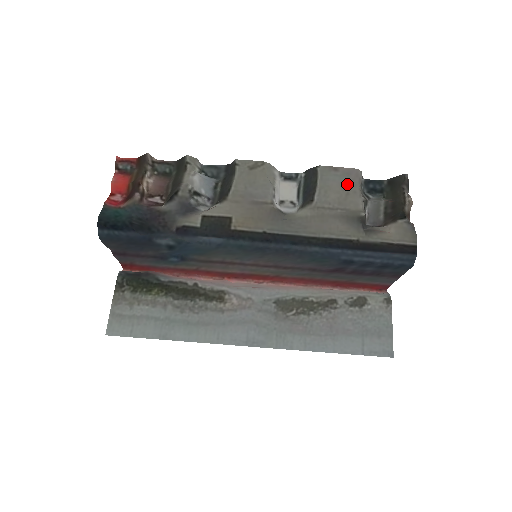
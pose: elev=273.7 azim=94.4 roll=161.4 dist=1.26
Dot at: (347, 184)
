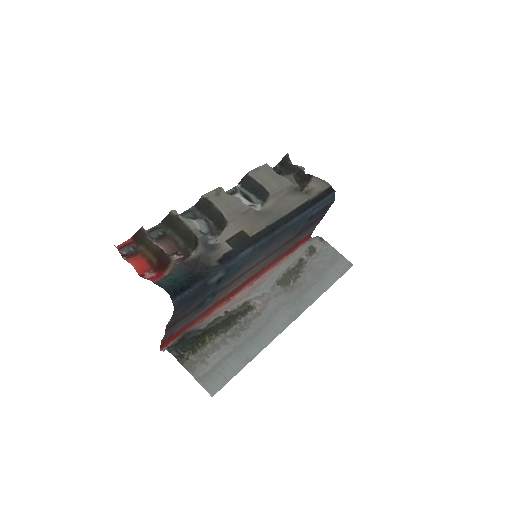
Dot at: (271, 174)
